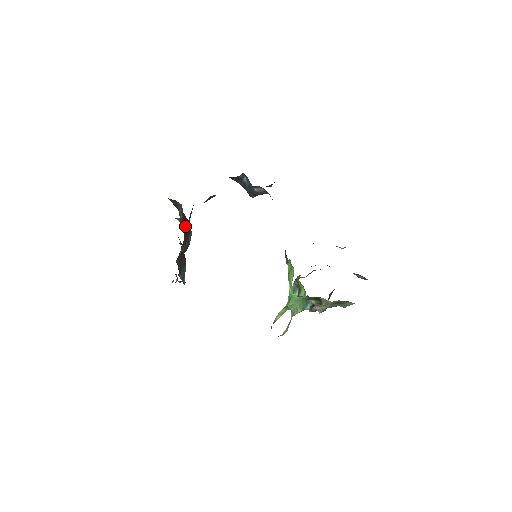
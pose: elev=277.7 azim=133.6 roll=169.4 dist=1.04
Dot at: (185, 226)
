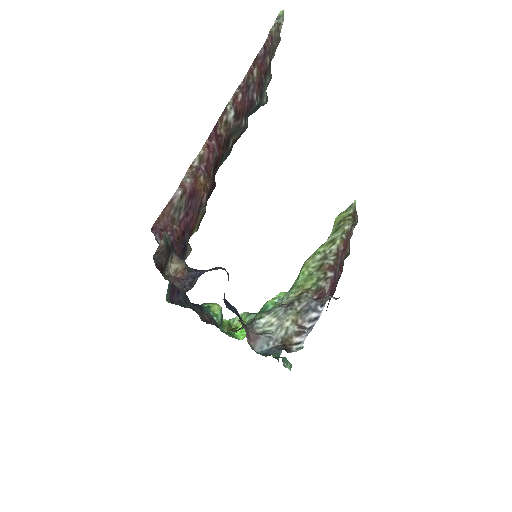
Dot at: (193, 206)
